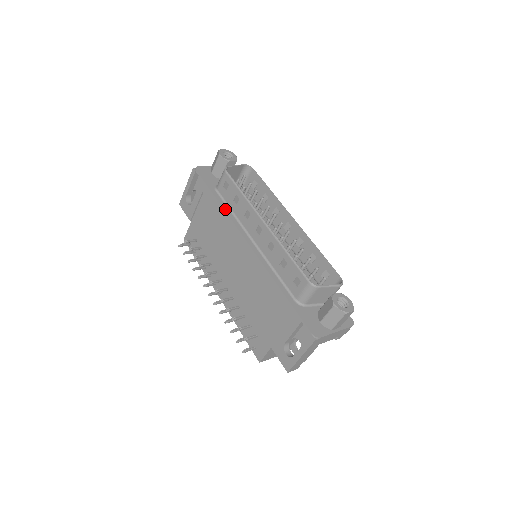
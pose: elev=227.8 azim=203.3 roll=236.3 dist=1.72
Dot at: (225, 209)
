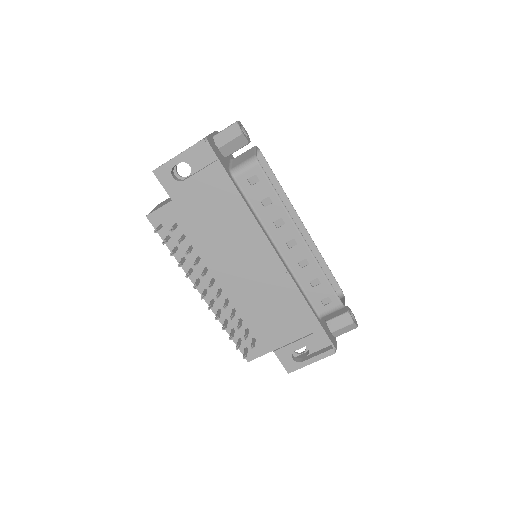
Dot at: (250, 209)
